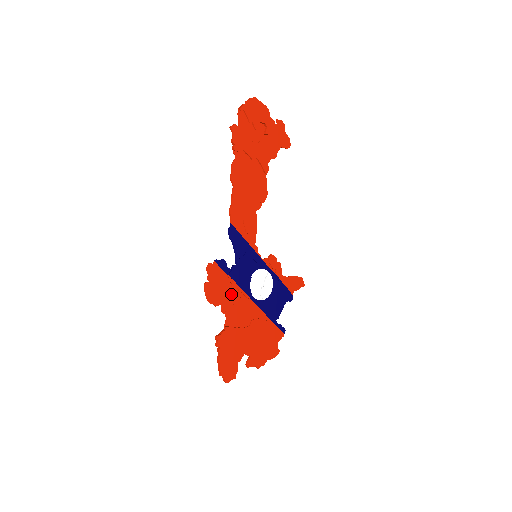
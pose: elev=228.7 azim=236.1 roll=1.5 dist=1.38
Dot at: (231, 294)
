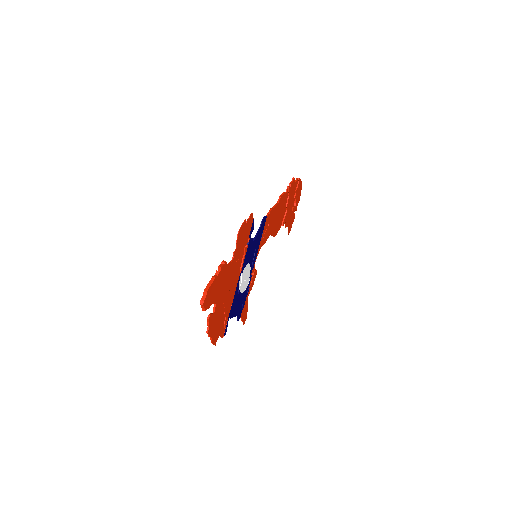
Dot at: (241, 252)
